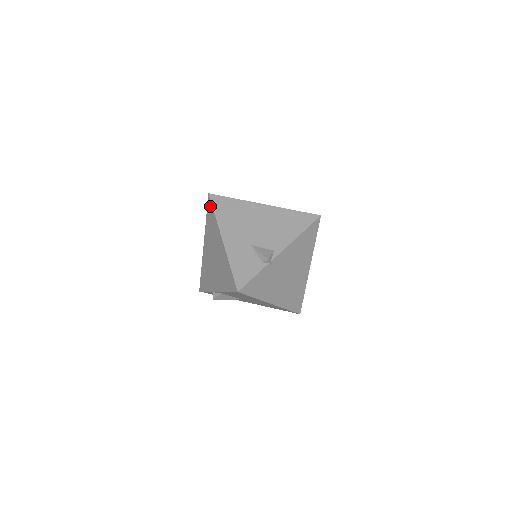
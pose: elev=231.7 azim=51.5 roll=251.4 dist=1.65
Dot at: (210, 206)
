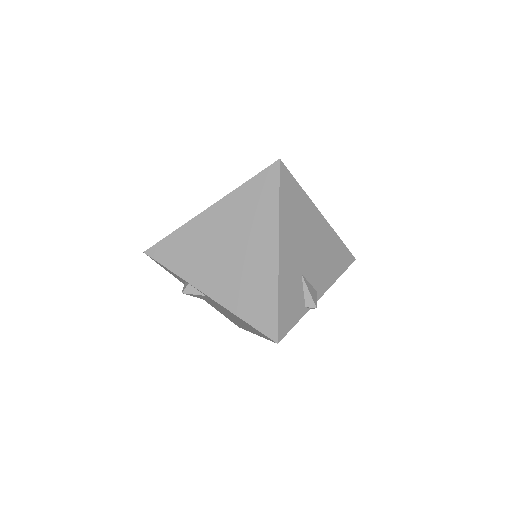
Dot at: (273, 179)
